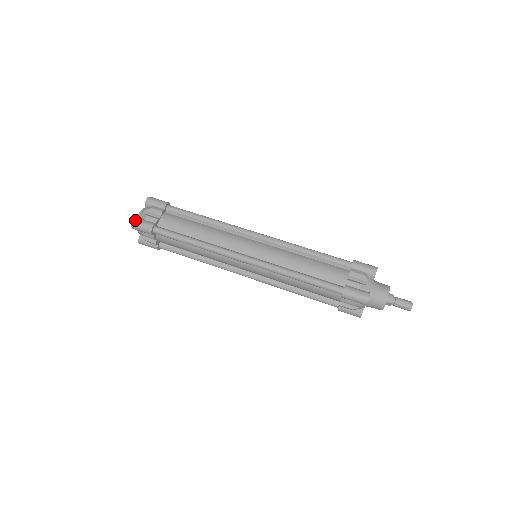
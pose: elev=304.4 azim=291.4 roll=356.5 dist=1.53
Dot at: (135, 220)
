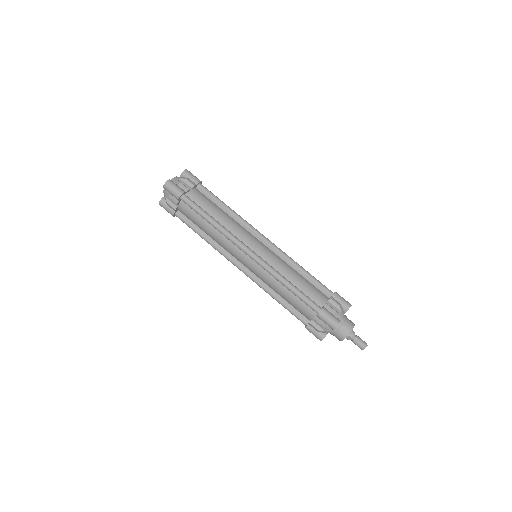
Dot at: (170, 181)
